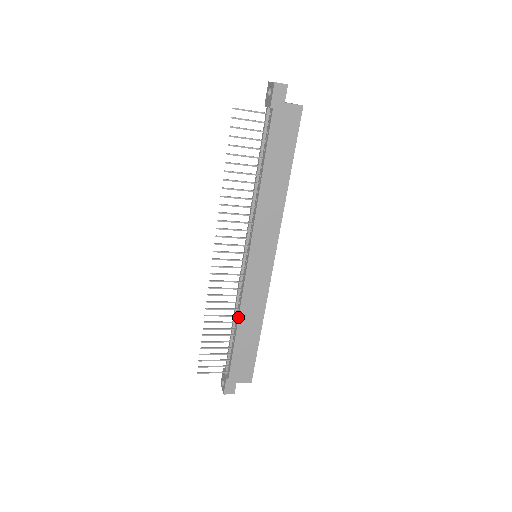
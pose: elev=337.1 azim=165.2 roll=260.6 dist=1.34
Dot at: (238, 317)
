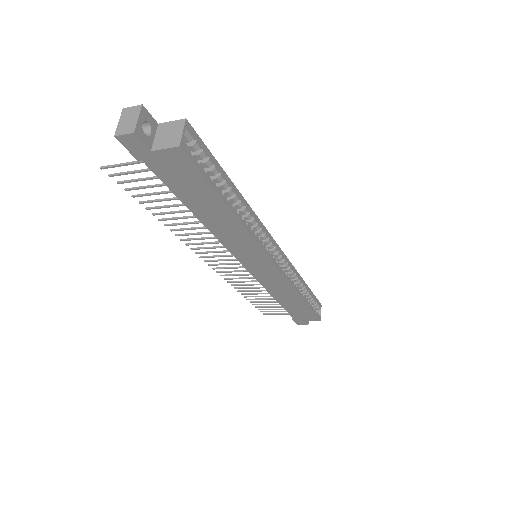
Dot at: (270, 294)
